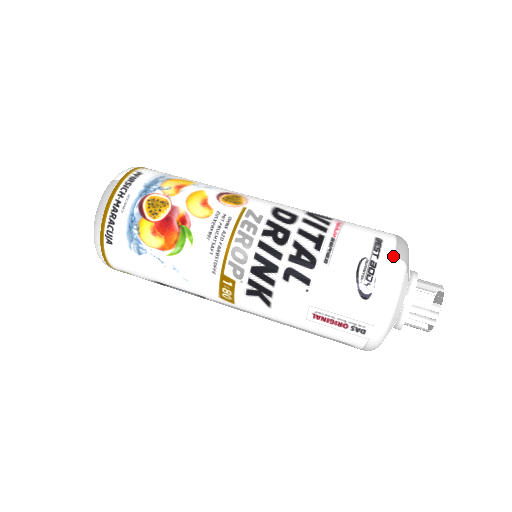
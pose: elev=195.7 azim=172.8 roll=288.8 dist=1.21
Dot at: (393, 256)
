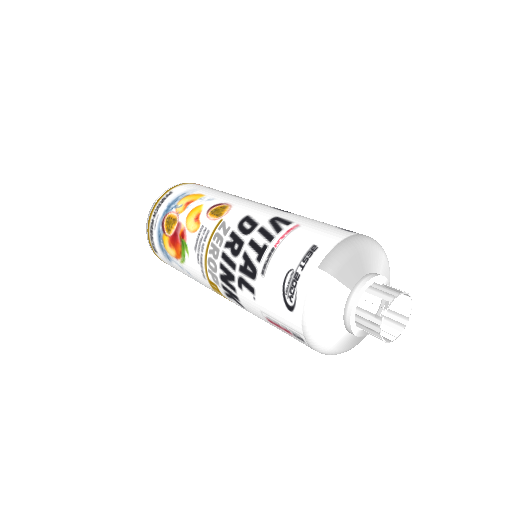
Dot at: (316, 267)
